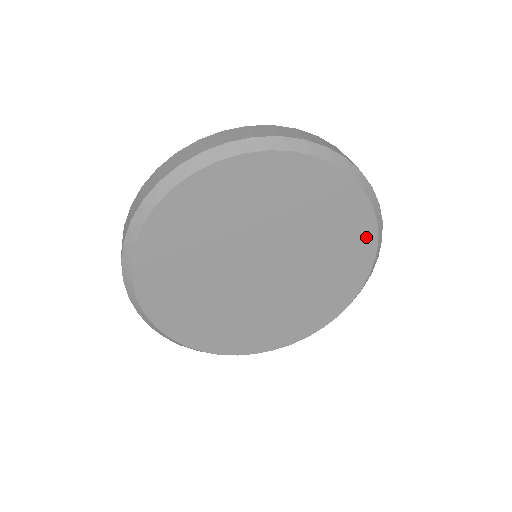
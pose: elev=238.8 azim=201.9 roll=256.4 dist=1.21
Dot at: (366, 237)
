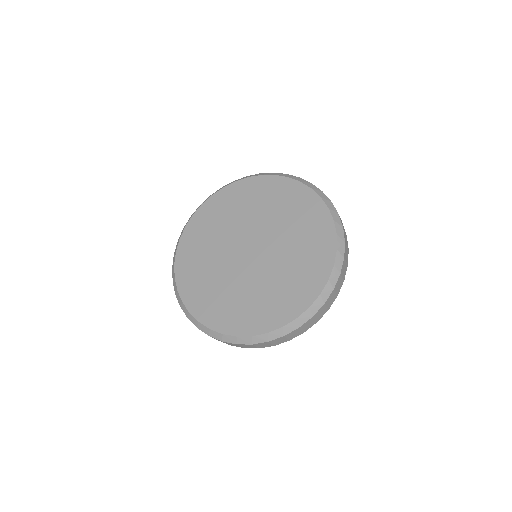
Dot at: (322, 271)
